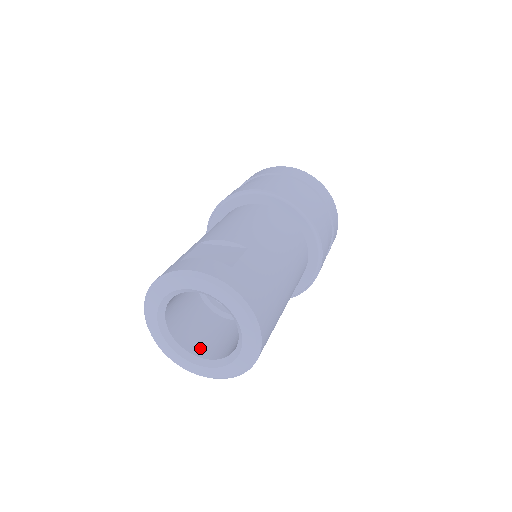
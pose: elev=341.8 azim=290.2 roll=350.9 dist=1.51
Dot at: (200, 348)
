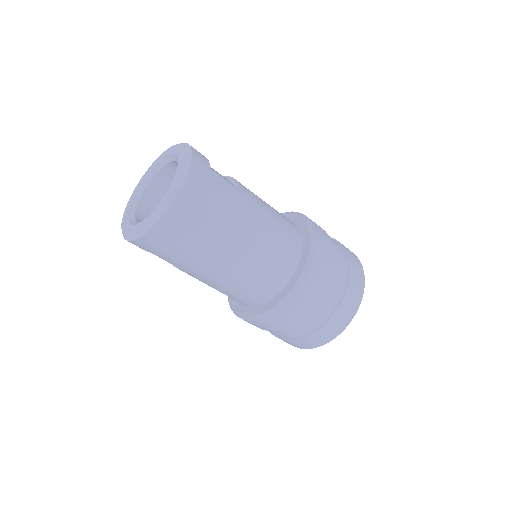
Dot at: occluded
